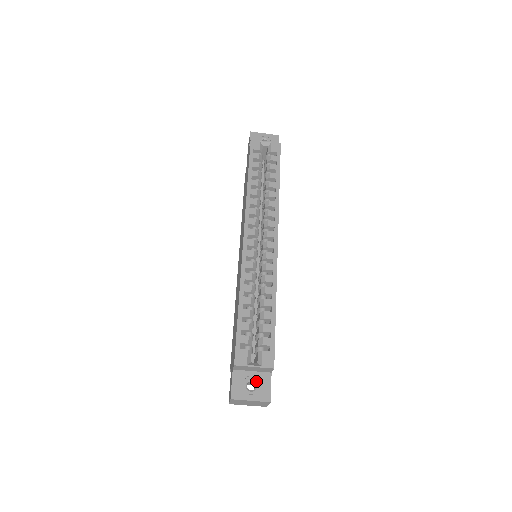
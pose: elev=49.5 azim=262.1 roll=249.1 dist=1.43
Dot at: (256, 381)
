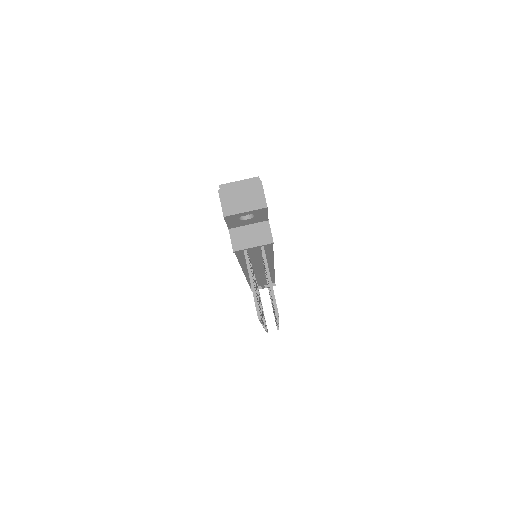
Dot at: occluded
